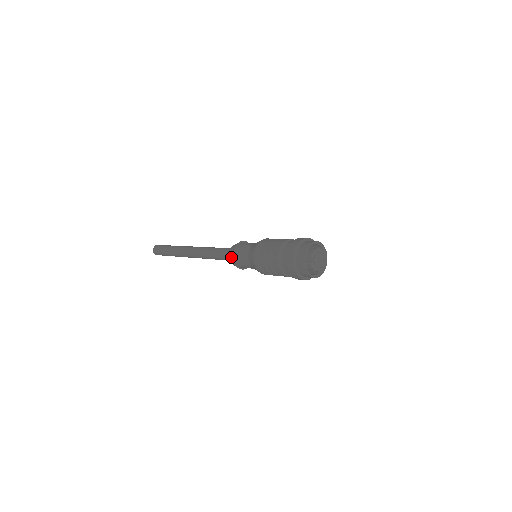
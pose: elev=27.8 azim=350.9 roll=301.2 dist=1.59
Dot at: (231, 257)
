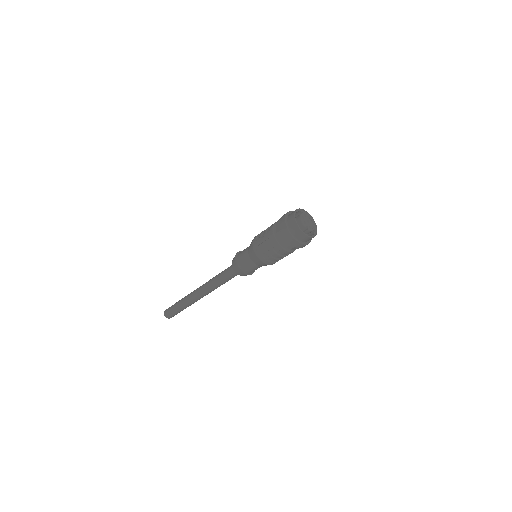
Dot at: (241, 274)
